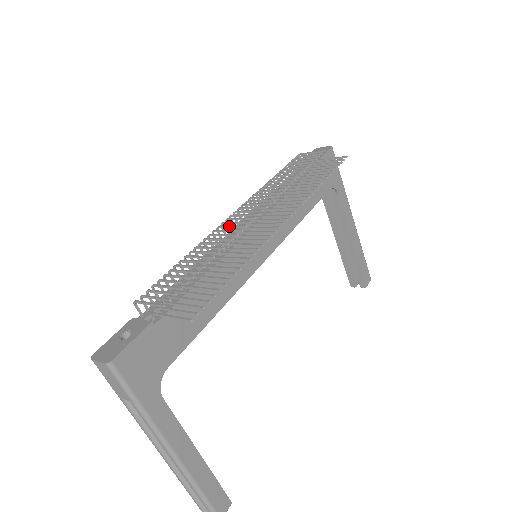
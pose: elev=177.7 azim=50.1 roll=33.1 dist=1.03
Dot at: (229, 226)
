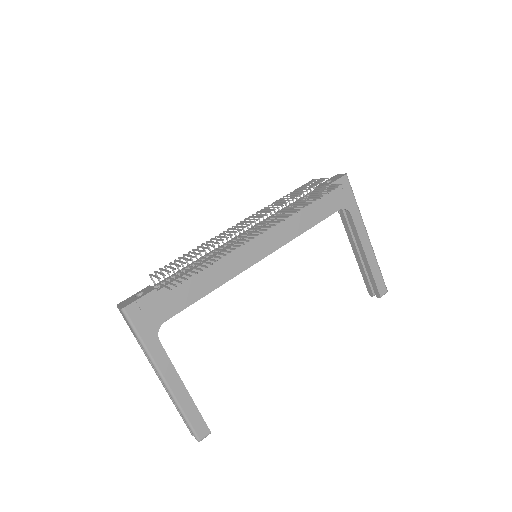
Dot at: (229, 231)
